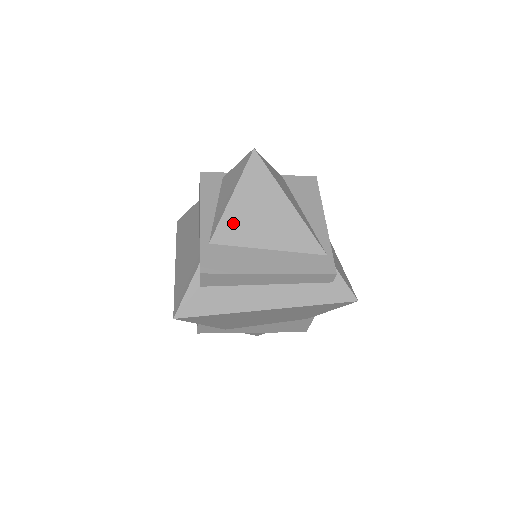
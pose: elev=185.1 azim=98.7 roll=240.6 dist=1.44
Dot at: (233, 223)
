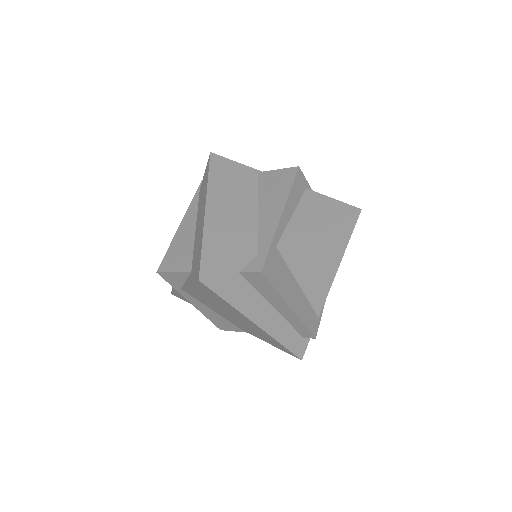
Dot at: (302, 247)
